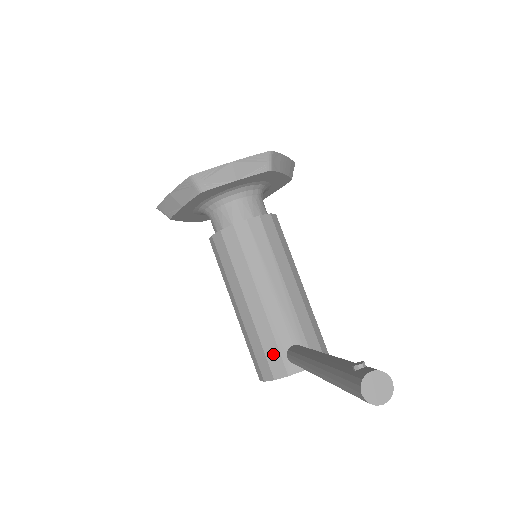
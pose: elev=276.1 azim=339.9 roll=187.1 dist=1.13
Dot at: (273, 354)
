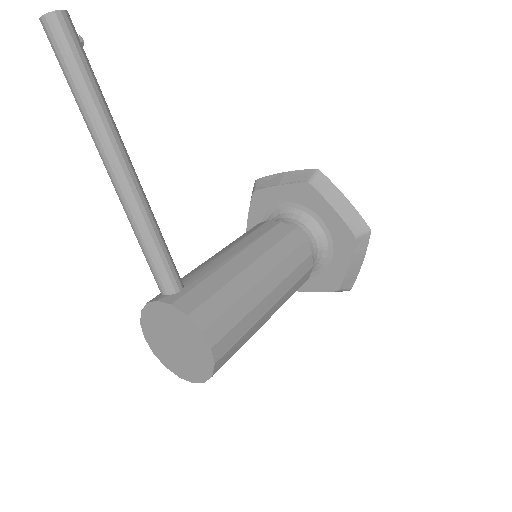
Dot at: occluded
